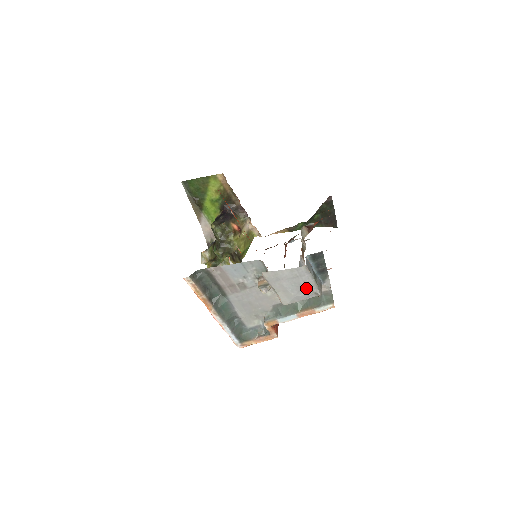
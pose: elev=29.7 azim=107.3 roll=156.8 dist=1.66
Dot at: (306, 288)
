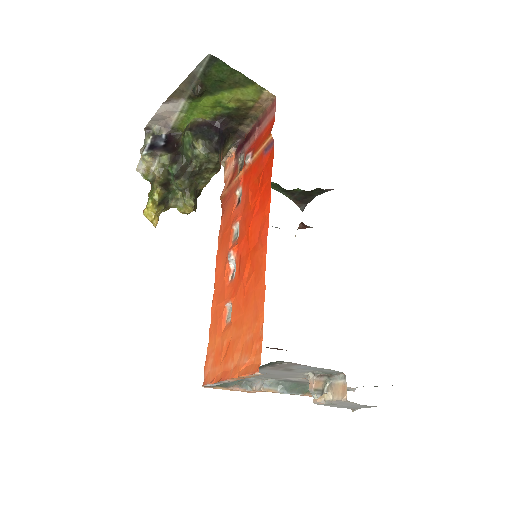
Dot at: occluded
